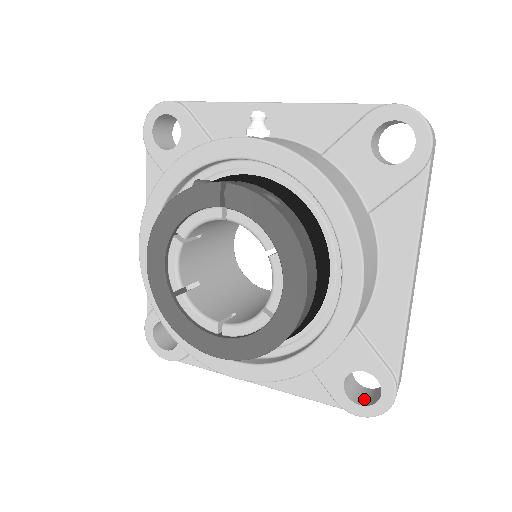
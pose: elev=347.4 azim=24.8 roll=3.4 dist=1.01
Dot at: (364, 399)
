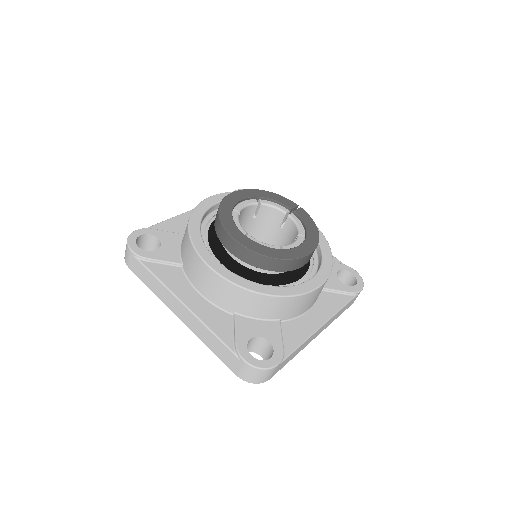
Dot at: occluded
